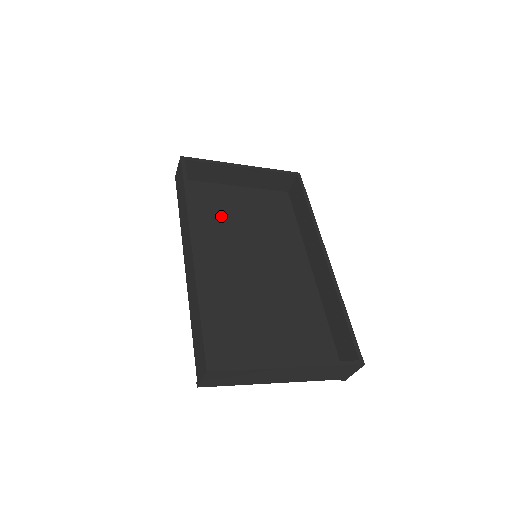
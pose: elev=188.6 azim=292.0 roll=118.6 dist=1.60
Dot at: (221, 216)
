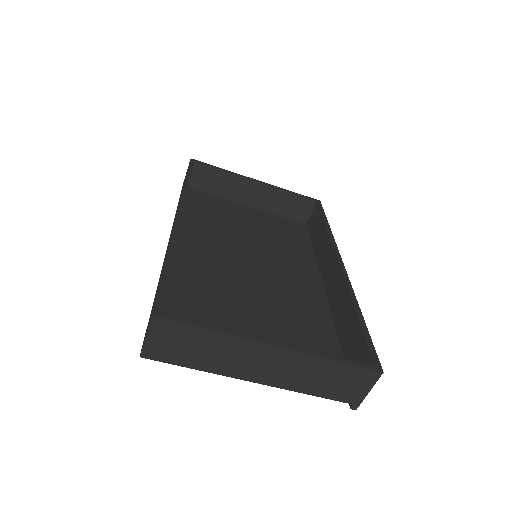
Dot at: (224, 221)
